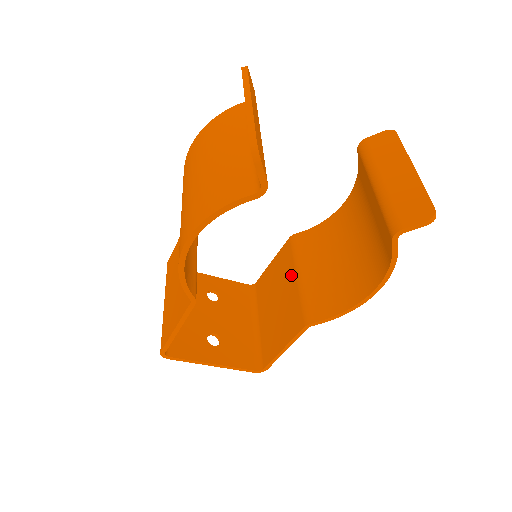
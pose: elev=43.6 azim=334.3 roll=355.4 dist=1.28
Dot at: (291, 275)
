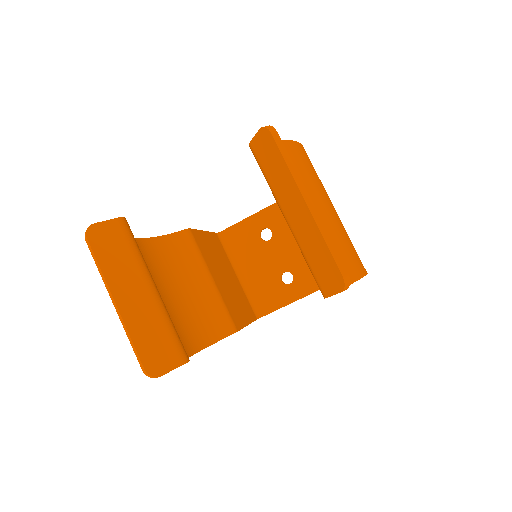
Dot at: occluded
